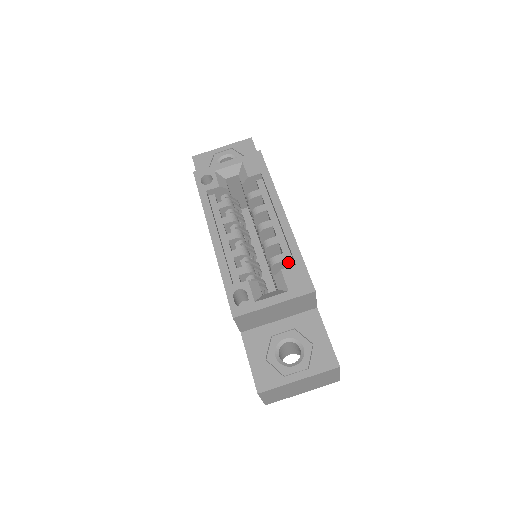
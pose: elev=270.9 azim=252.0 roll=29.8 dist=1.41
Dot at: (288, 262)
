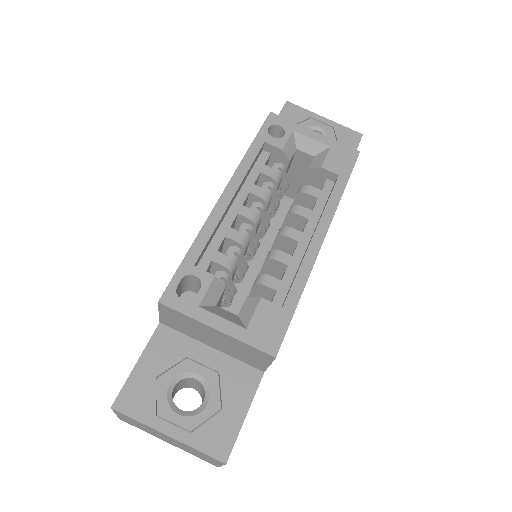
Dot at: (278, 295)
